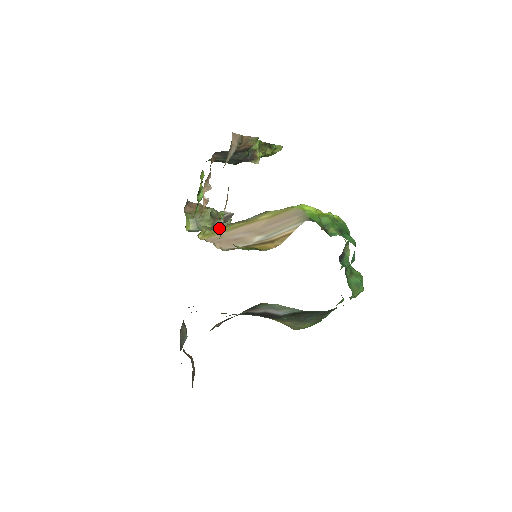
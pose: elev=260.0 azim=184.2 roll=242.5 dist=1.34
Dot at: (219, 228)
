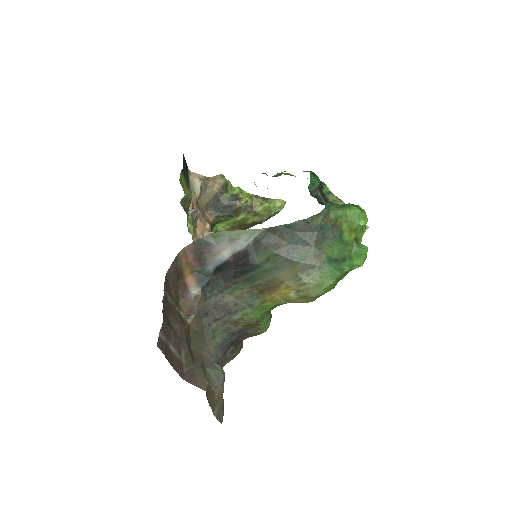
Dot at: occluded
